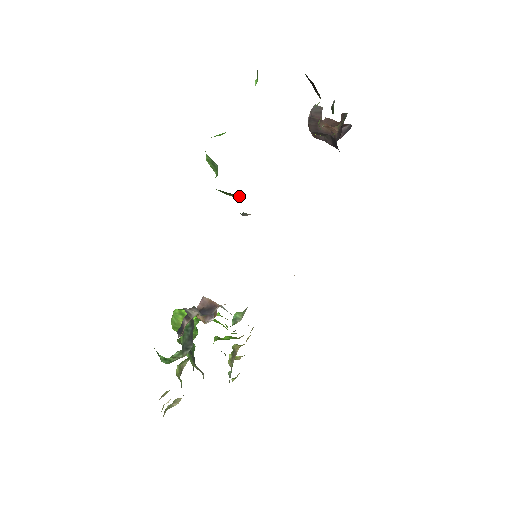
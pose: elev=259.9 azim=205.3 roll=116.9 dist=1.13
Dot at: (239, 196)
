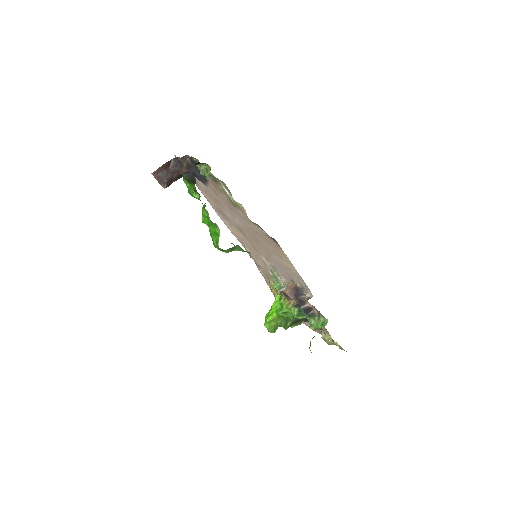
Dot at: occluded
